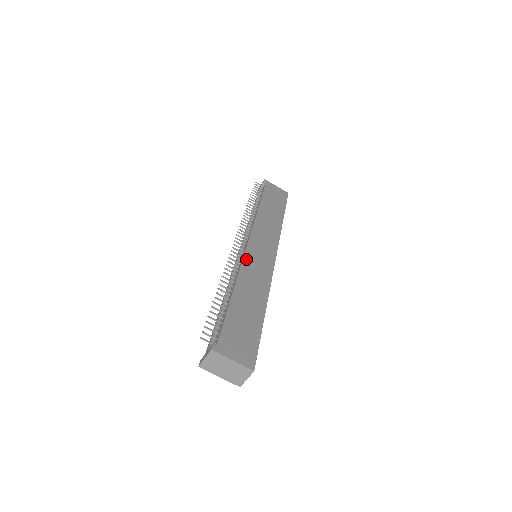
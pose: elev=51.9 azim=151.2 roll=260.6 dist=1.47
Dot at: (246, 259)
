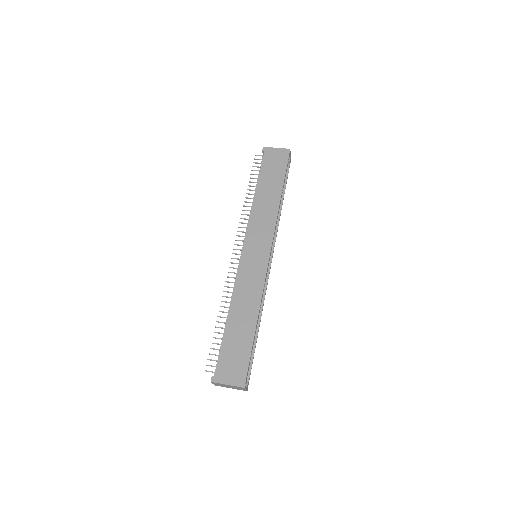
Dot at: (240, 273)
